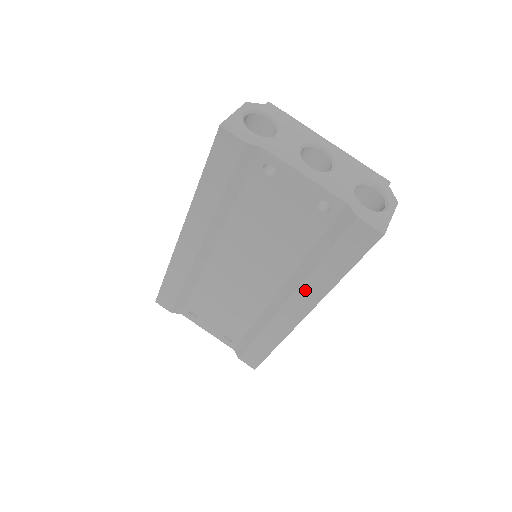
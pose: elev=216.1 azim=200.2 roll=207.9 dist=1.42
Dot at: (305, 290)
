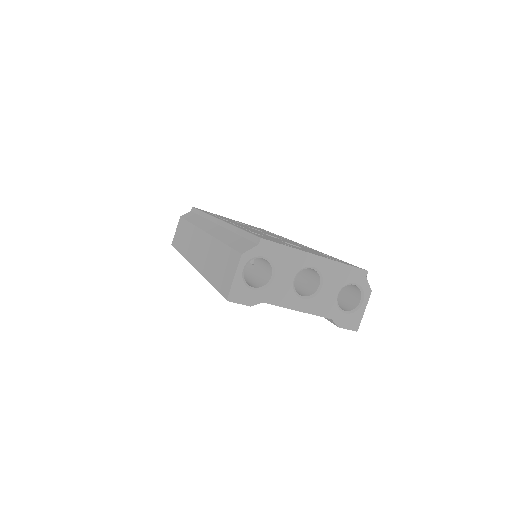
Dot at: occluded
